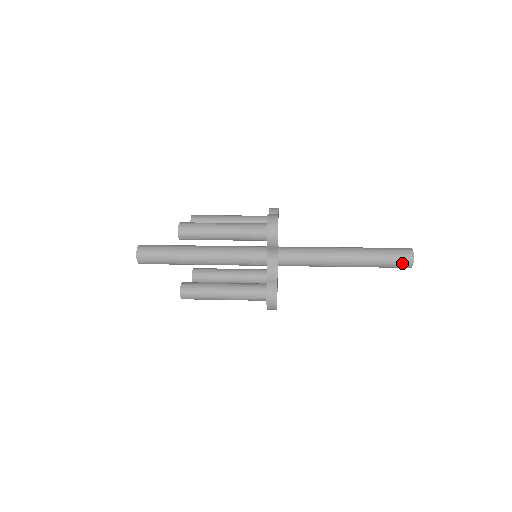
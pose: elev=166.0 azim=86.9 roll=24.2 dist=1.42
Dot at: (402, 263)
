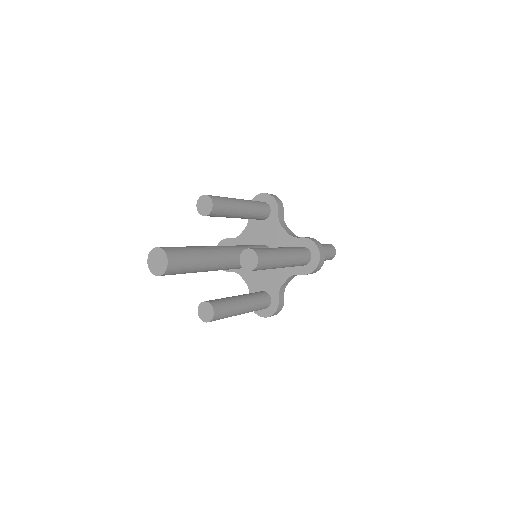
Dot at: (331, 249)
